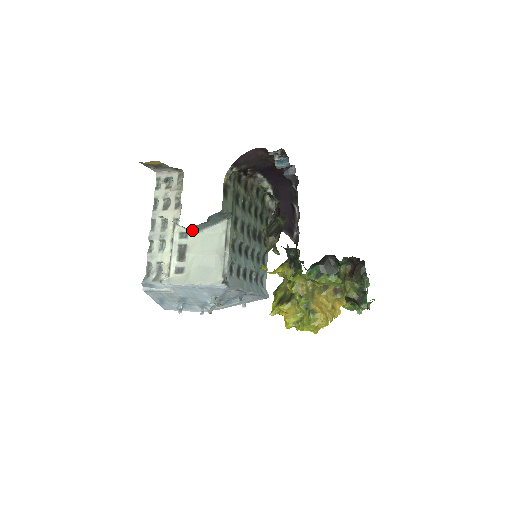
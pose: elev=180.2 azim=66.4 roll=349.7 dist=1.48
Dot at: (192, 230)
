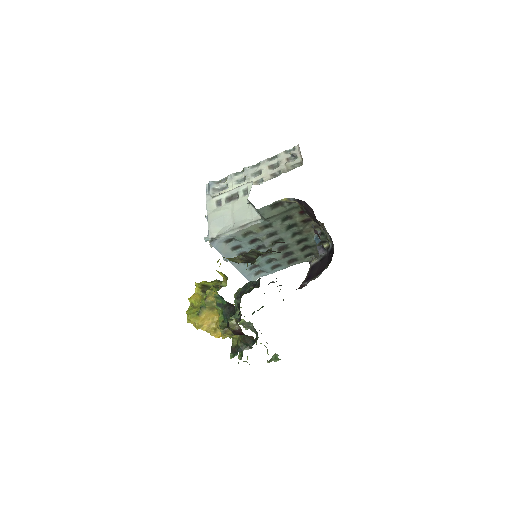
Dot at: occluded
